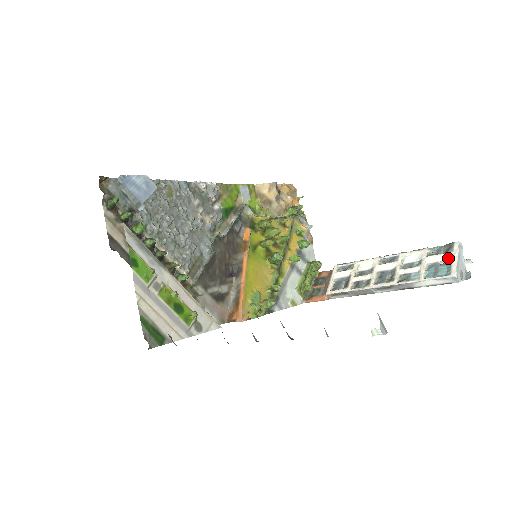
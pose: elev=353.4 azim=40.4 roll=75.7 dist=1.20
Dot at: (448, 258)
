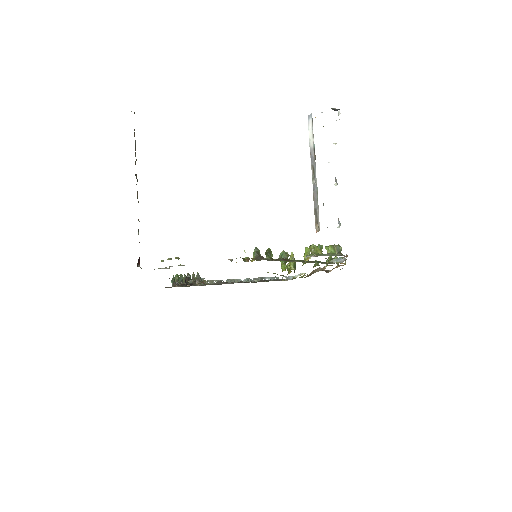
Dot at: occluded
